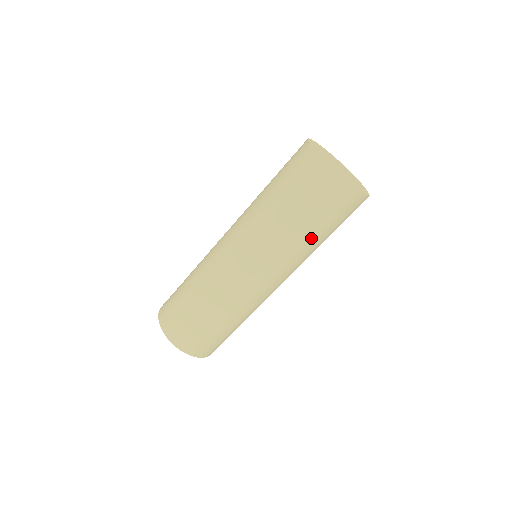
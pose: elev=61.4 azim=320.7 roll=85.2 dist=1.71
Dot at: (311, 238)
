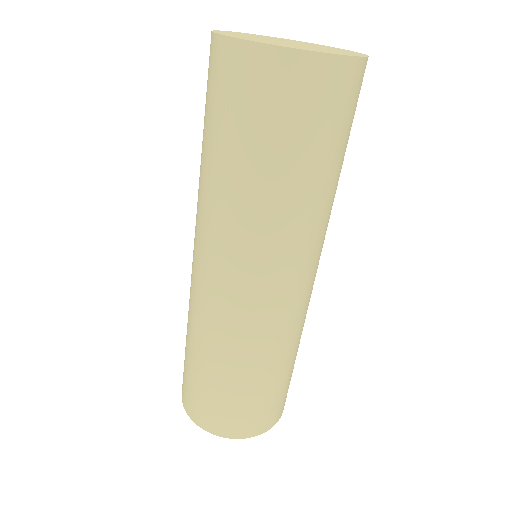
Dot at: occluded
